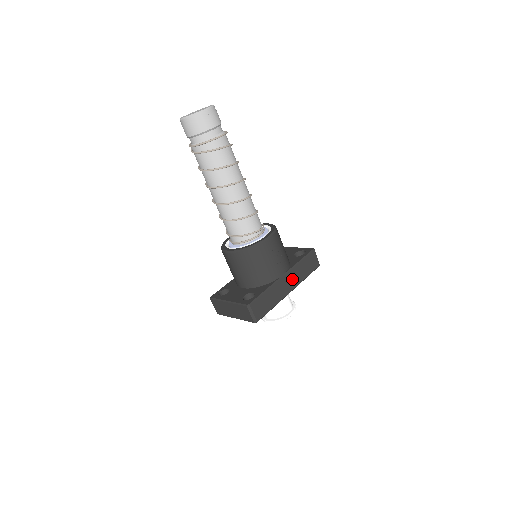
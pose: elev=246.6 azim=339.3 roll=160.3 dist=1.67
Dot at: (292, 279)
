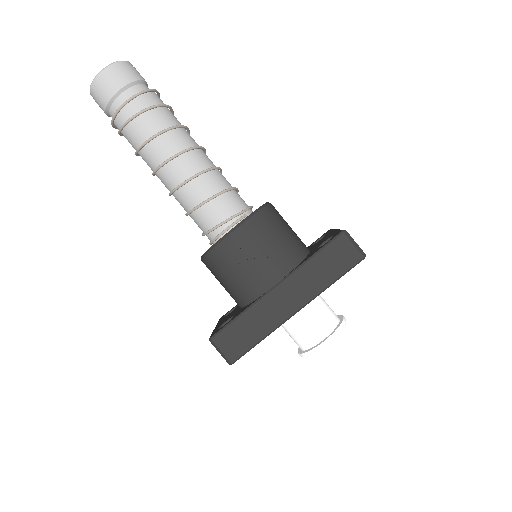
Dot at: (296, 290)
